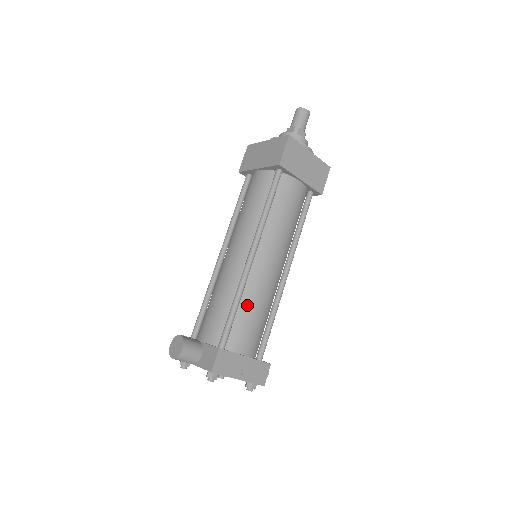
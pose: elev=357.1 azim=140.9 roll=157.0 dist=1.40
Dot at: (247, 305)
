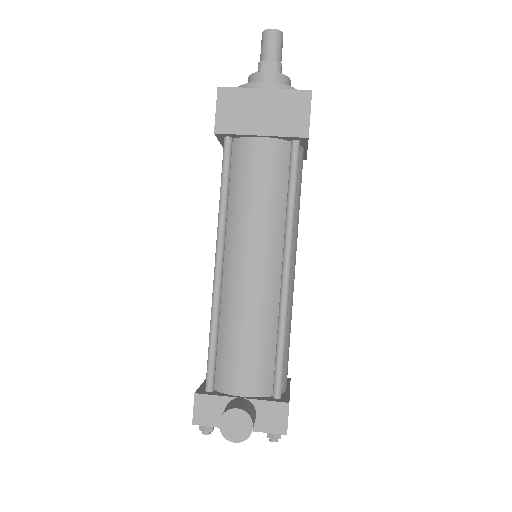
Dot at: (286, 332)
